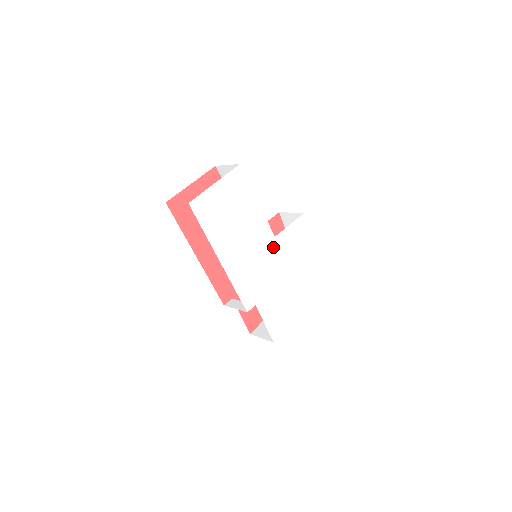
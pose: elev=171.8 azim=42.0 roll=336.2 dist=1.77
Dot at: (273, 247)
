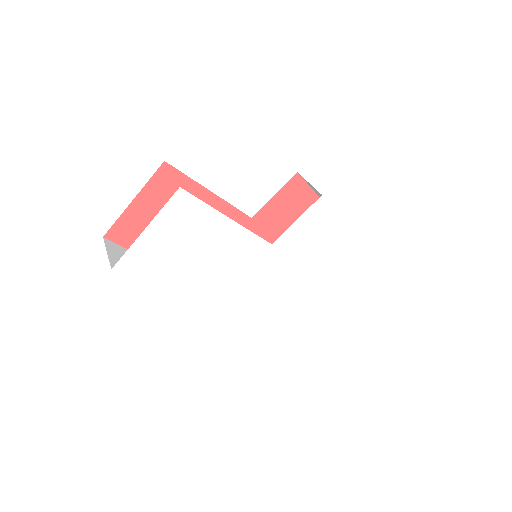
Dot at: (271, 256)
